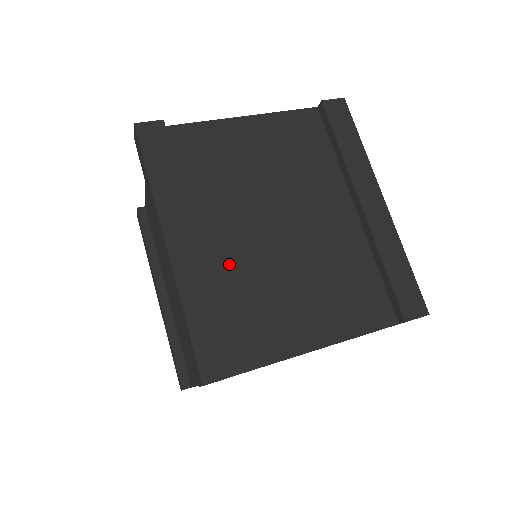
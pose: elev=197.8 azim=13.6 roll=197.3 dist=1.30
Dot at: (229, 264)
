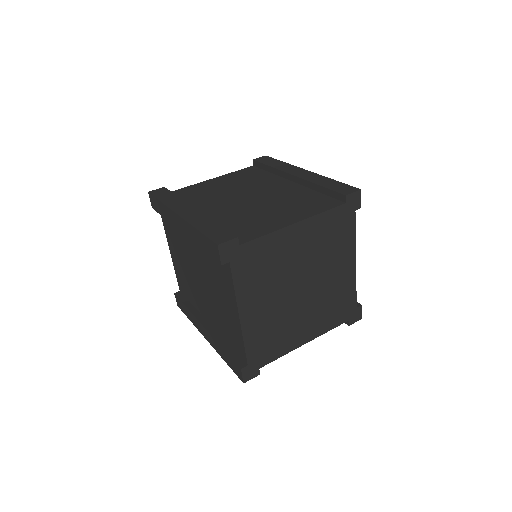
Dot at: (221, 215)
